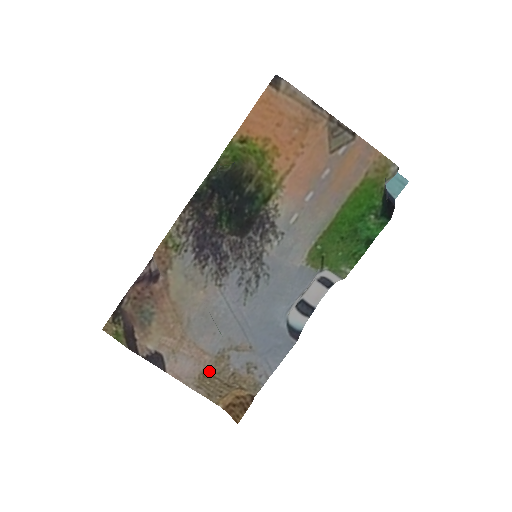
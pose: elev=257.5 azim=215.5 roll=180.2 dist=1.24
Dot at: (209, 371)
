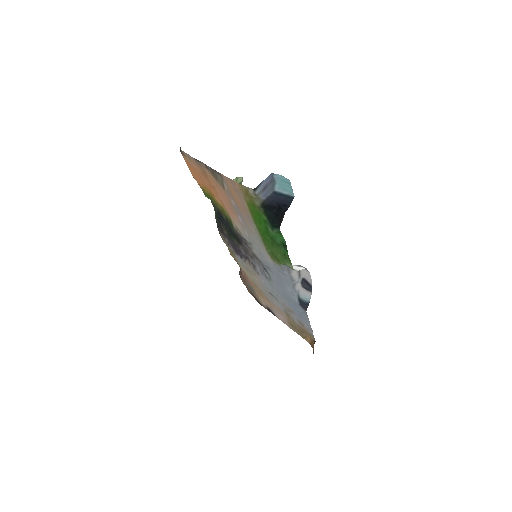
Dot at: (290, 321)
